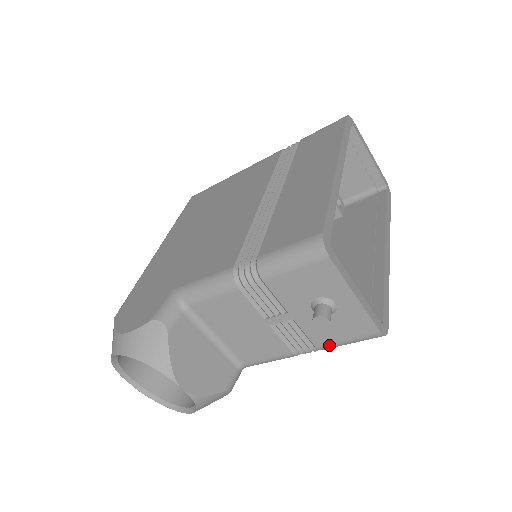
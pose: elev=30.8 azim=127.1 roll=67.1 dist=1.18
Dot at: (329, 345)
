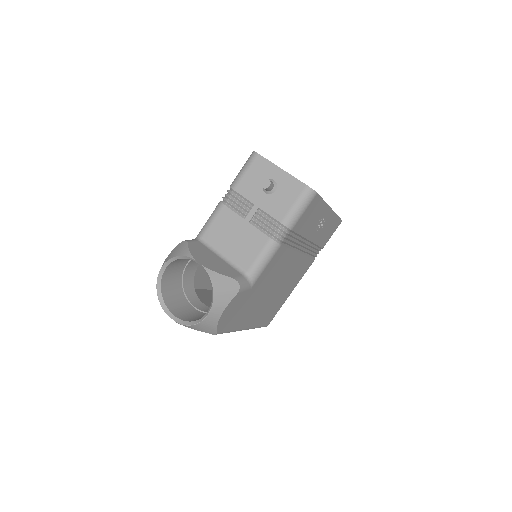
Dot at: (287, 216)
